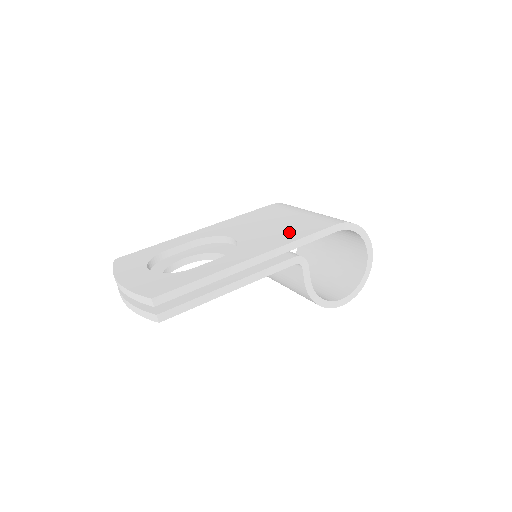
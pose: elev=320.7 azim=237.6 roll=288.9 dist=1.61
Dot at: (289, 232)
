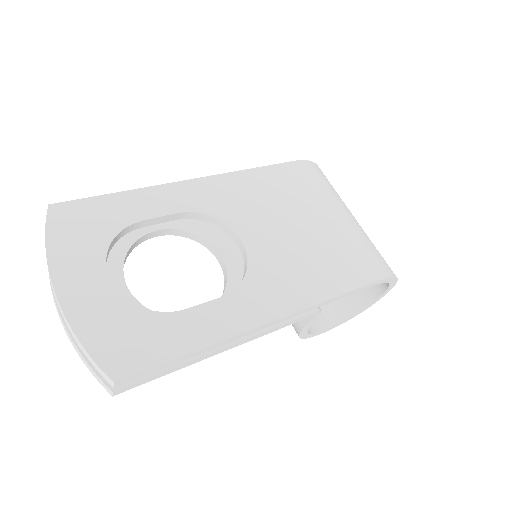
Dot at: (319, 269)
